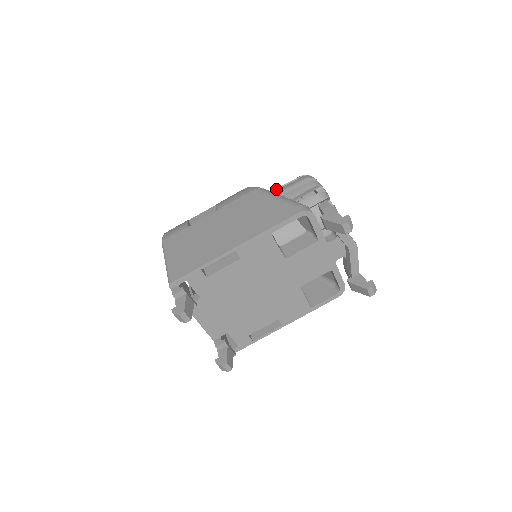
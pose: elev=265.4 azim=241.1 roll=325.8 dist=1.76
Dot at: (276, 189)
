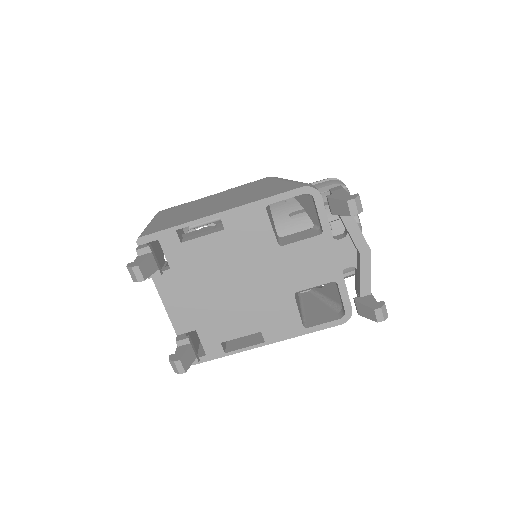
Dot at: occluded
